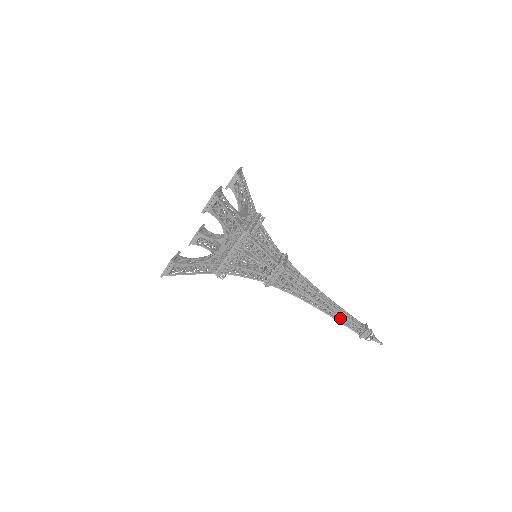
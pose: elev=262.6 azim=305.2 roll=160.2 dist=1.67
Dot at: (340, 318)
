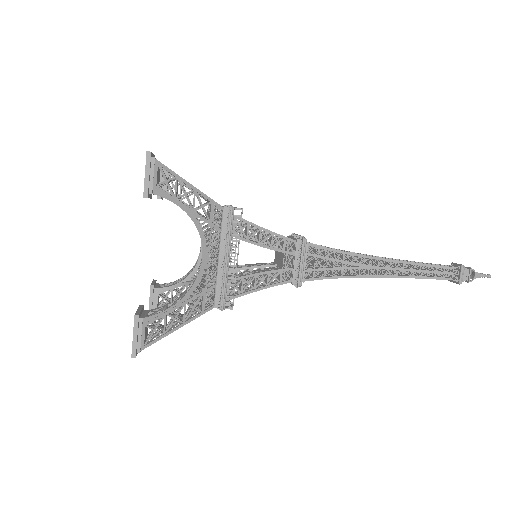
Dot at: occluded
